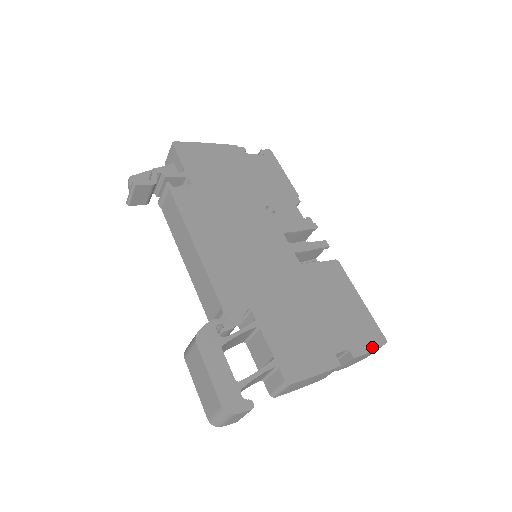
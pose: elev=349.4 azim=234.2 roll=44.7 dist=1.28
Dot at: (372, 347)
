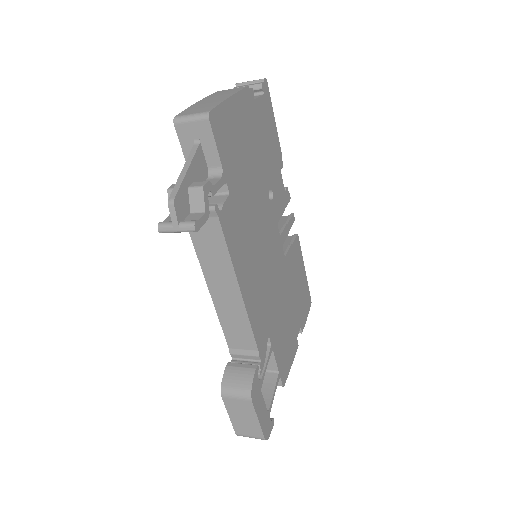
Dot at: (307, 314)
